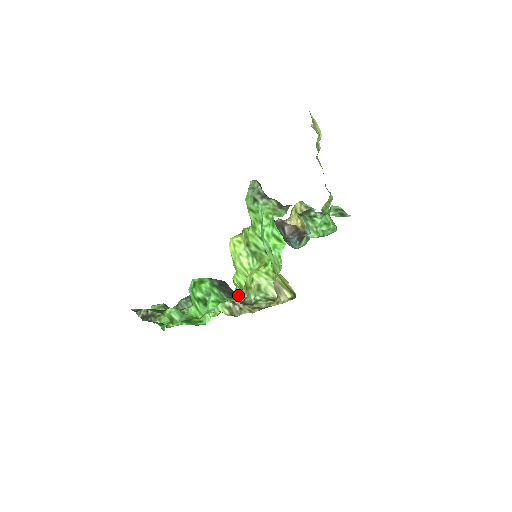
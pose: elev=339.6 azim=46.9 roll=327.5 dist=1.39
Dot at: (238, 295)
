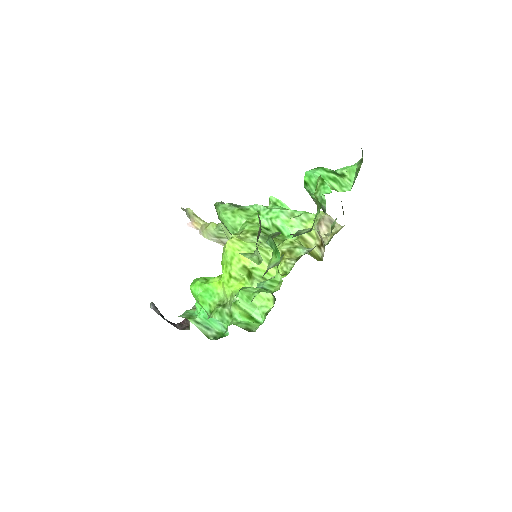
Dot at: occluded
